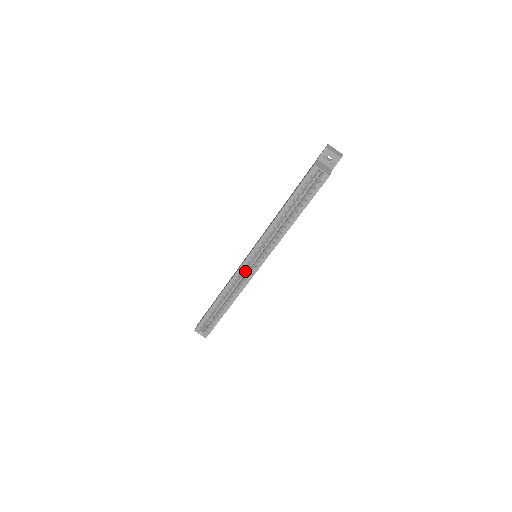
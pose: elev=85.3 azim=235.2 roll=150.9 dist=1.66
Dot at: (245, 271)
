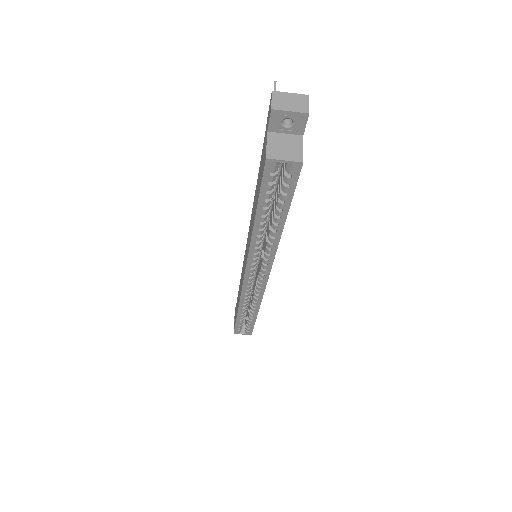
Dot at: occluded
